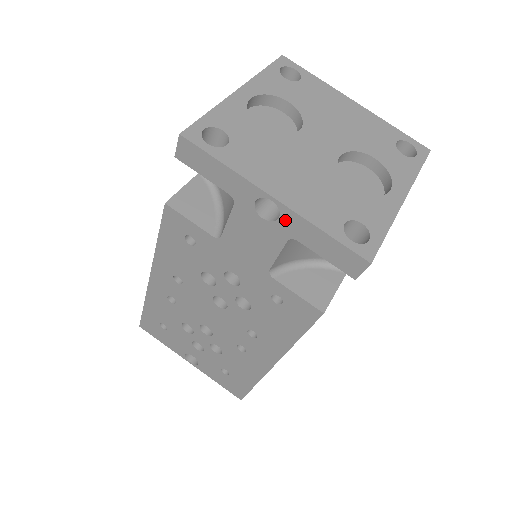
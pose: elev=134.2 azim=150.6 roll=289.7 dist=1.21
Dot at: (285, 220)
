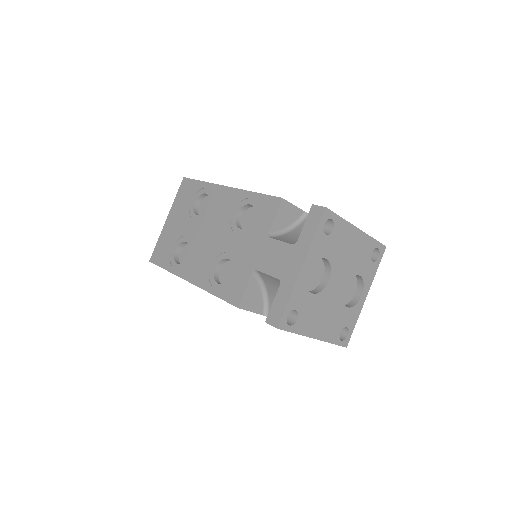
Dot at: occluded
